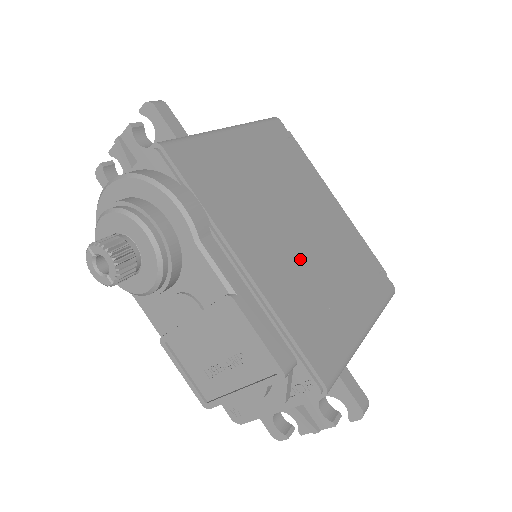
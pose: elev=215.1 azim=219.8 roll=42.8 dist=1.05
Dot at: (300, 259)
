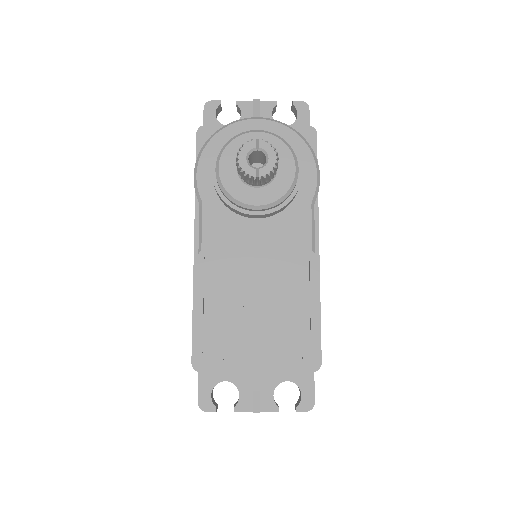
Dot at: occluded
